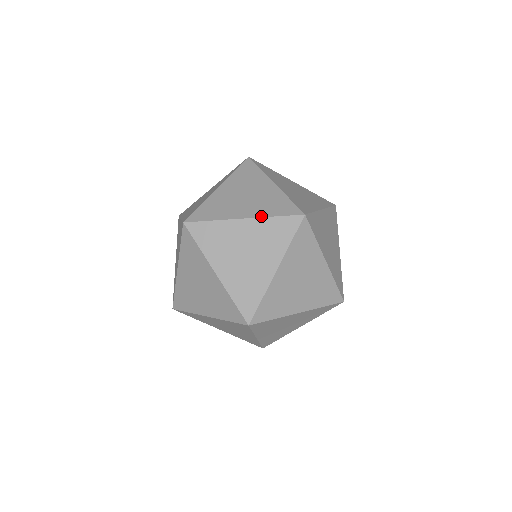
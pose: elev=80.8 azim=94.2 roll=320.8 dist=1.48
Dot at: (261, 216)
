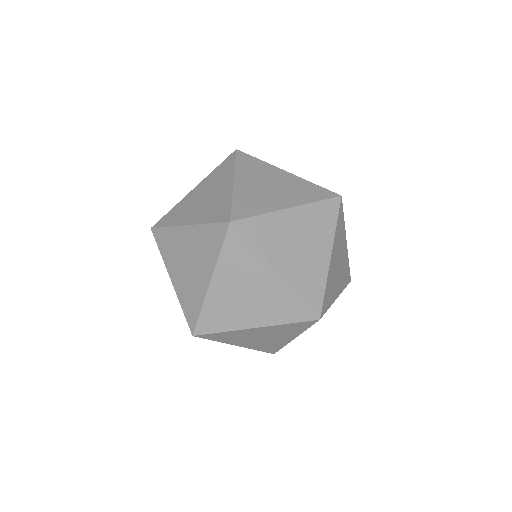
Dot at: (273, 324)
